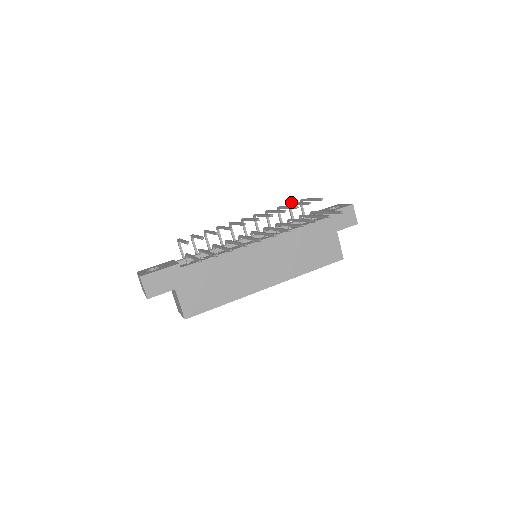
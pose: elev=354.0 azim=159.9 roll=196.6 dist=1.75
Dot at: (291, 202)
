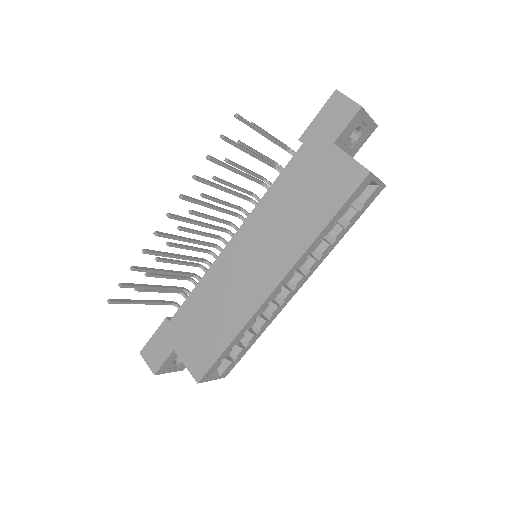
Dot at: (271, 160)
